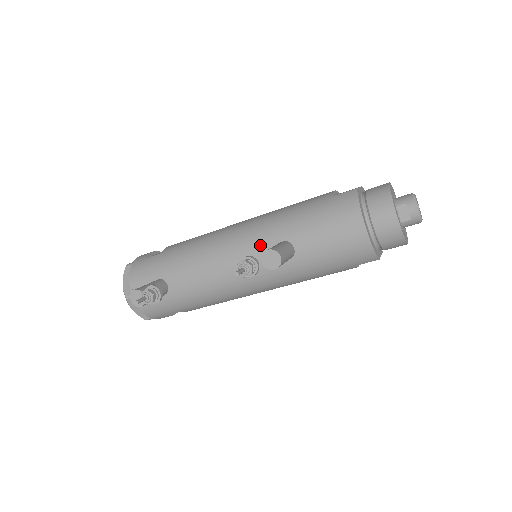
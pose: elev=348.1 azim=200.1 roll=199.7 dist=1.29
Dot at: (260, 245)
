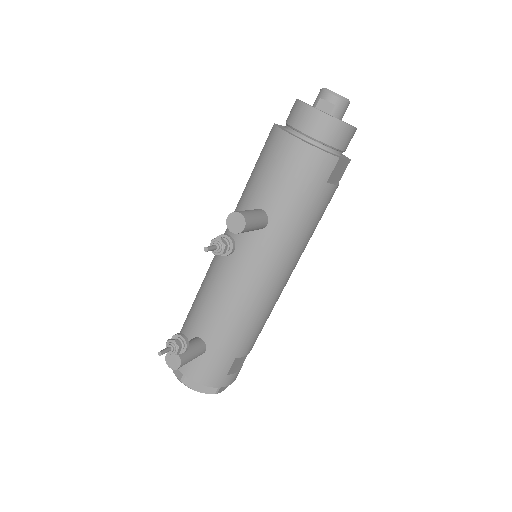
Dot at: (239, 234)
